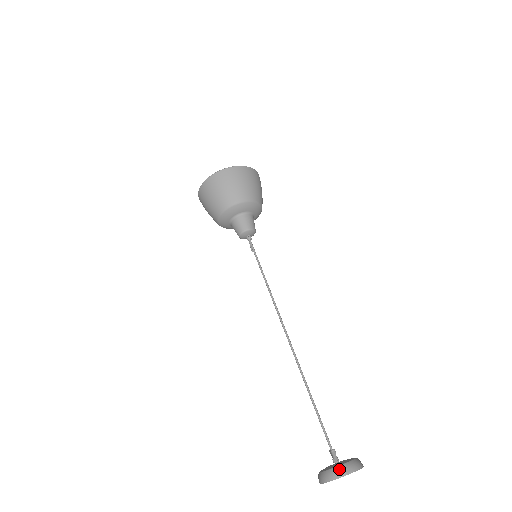
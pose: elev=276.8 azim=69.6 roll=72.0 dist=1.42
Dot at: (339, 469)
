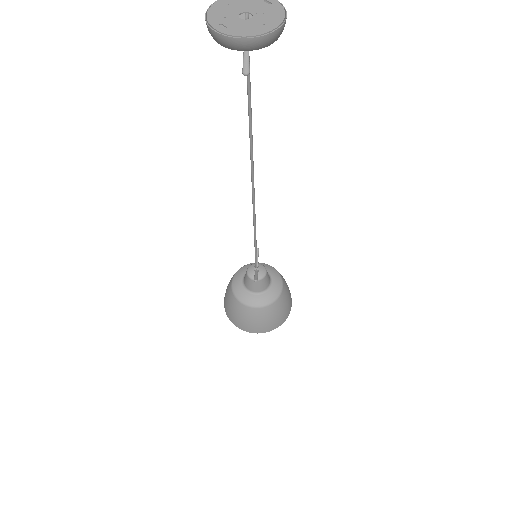
Dot at: occluded
